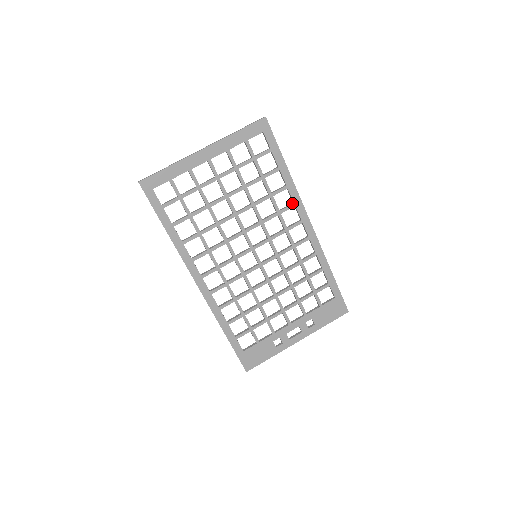
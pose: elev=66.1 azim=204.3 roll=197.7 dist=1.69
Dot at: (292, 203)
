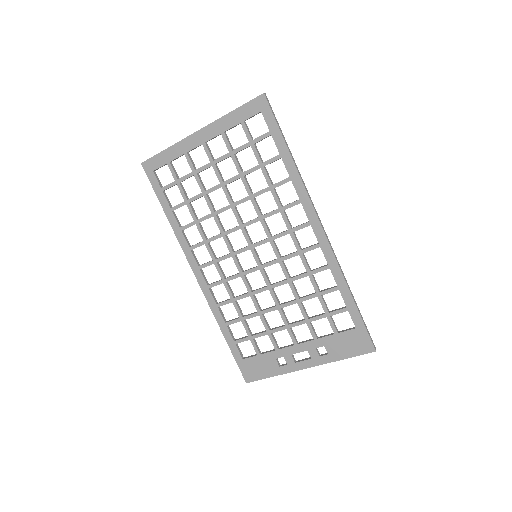
Dot at: occluded
